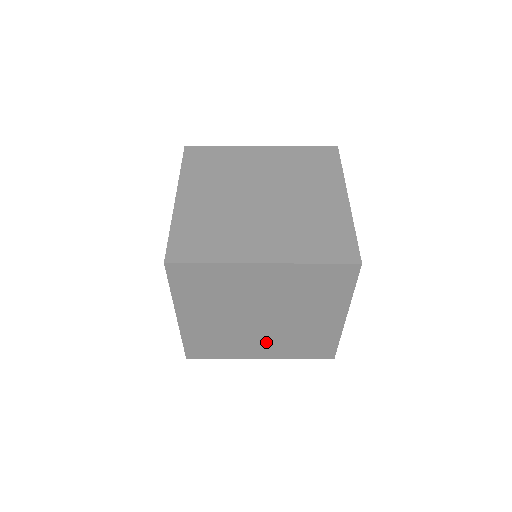
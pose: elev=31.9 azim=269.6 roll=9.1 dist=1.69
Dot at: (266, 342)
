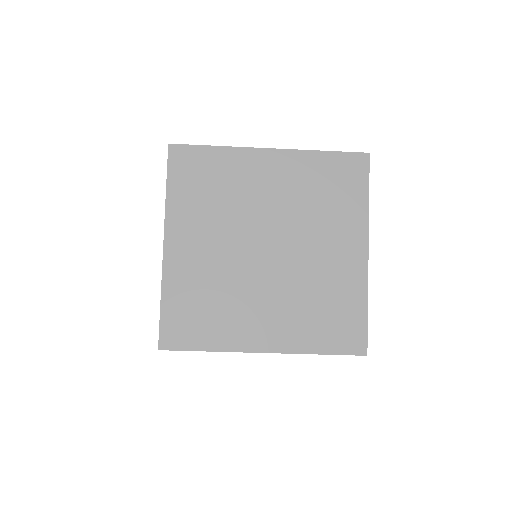
Dot at: (272, 307)
